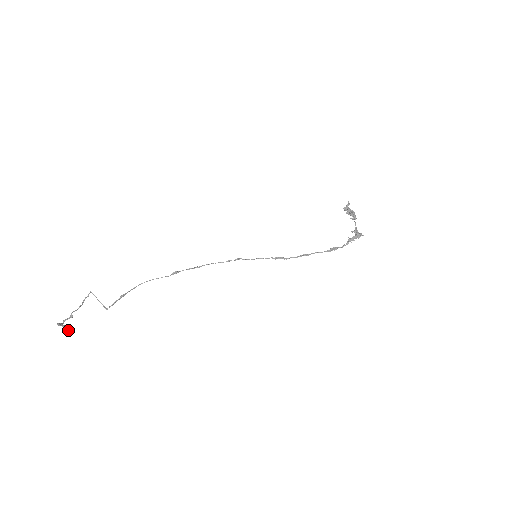
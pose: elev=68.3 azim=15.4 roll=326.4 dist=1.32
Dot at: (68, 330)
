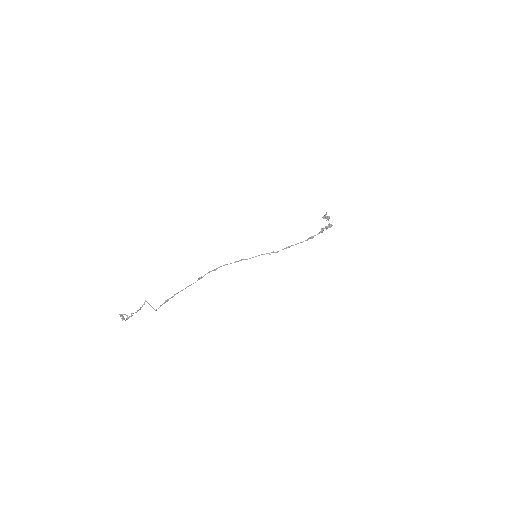
Dot at: (126, 318)
